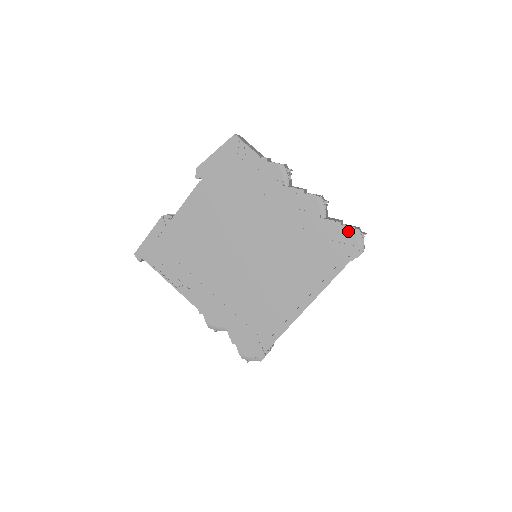
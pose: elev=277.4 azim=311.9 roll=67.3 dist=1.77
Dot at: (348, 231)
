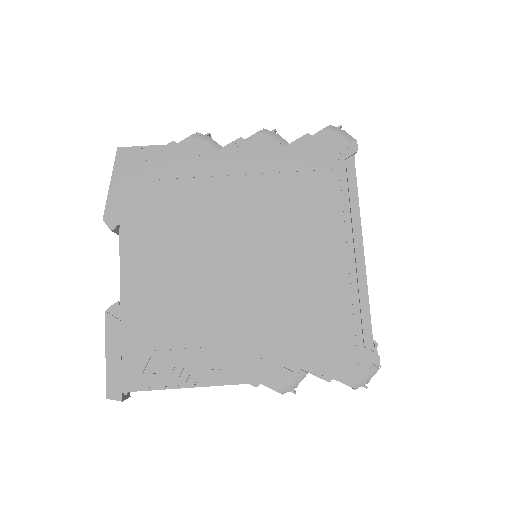
Dot at: (322, 135)
